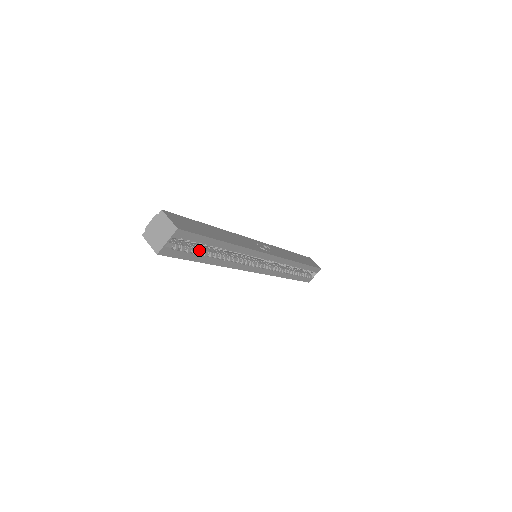
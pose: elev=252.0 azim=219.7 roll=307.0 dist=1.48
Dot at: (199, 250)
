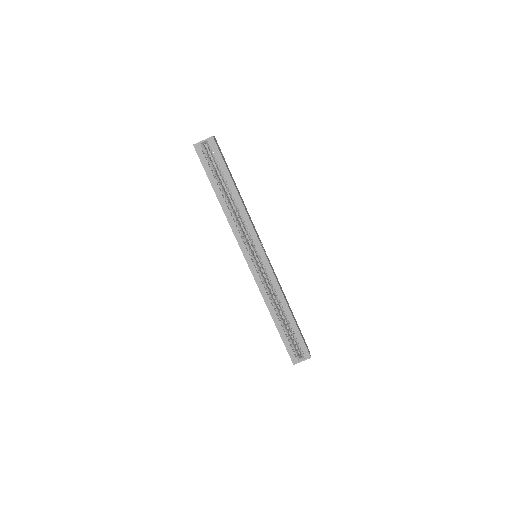
Dot at: (217, 178)
